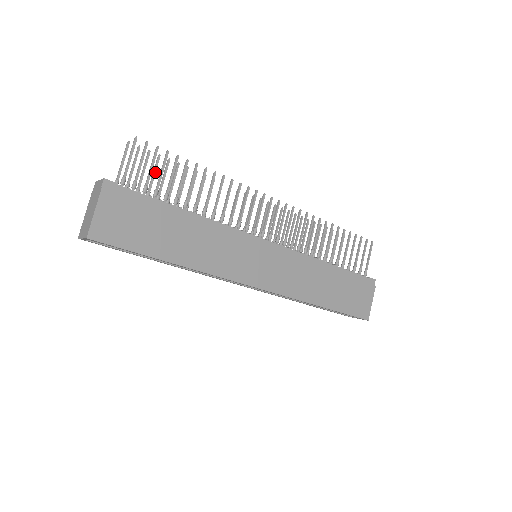
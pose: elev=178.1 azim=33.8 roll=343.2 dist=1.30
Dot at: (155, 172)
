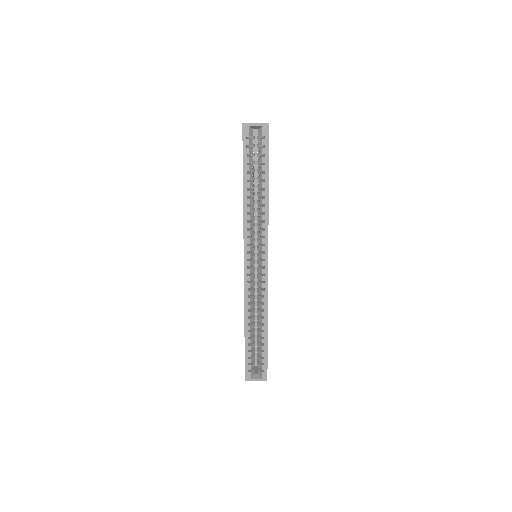
Dot at: occluded
